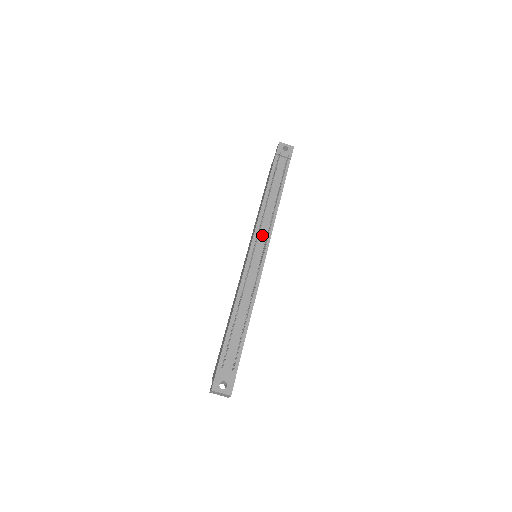
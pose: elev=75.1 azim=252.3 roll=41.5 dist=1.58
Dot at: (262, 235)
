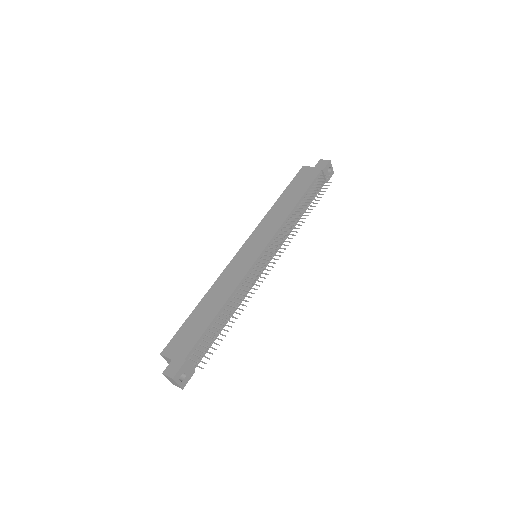
Dot at: occluded
